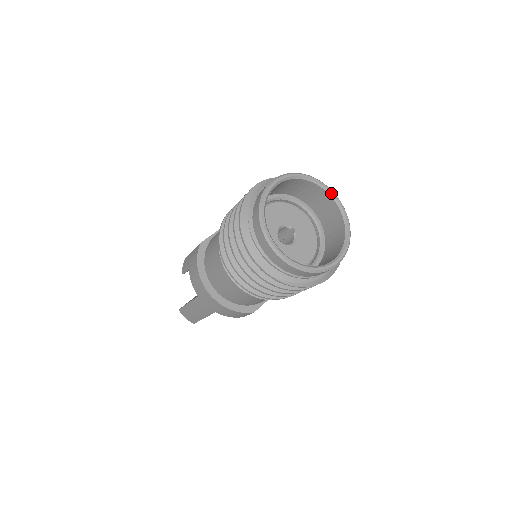
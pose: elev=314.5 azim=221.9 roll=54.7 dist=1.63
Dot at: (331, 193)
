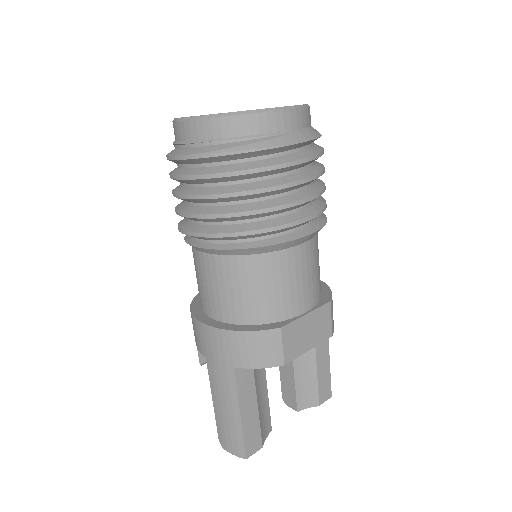
Dot at: occluded
